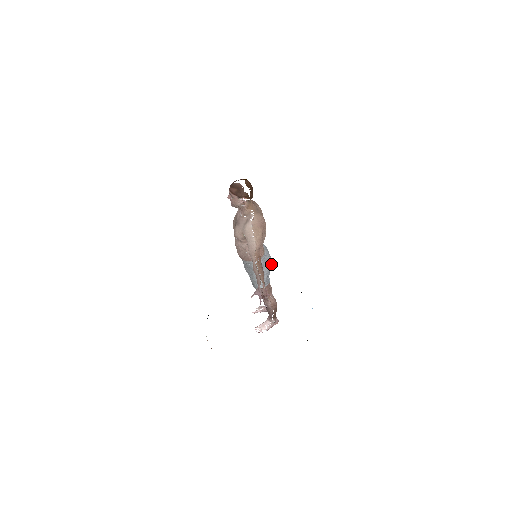
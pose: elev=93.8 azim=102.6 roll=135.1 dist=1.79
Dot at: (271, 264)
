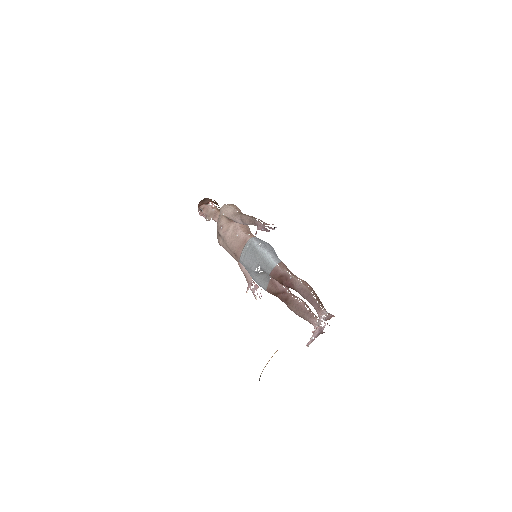
Dot at: occluded
